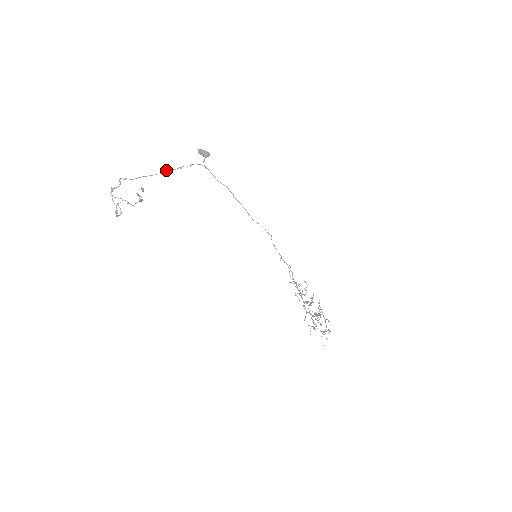
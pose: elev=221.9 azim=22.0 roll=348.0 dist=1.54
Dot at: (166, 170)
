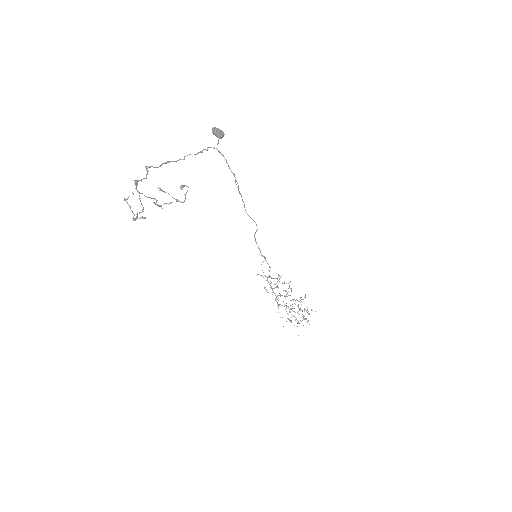
Dot at: occluded
